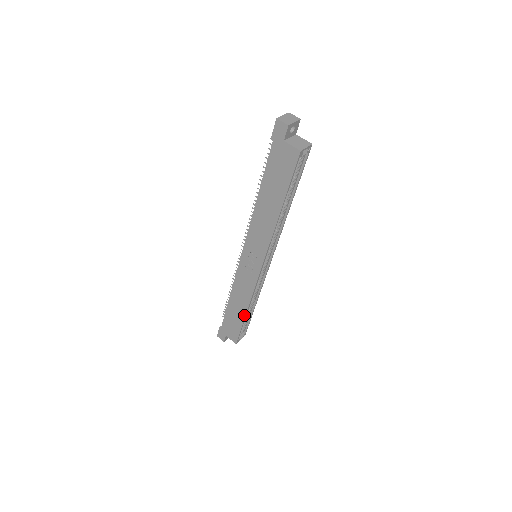
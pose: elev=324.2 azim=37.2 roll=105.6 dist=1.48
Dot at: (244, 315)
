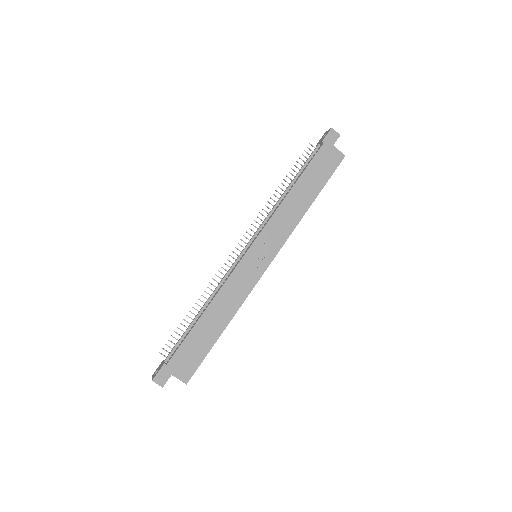
Dot at: (221, 332)
